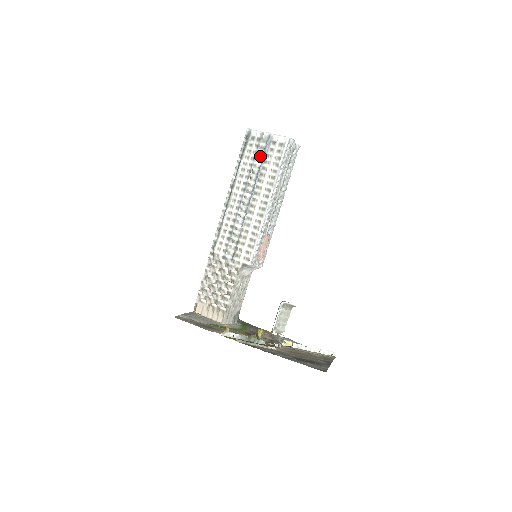
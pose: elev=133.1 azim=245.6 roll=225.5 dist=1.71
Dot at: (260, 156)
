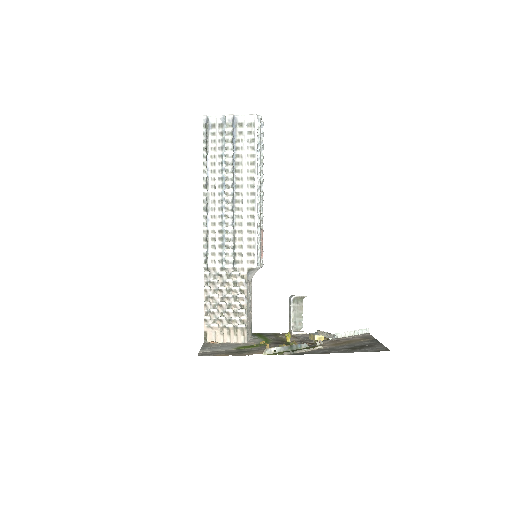
Dot at: (230, 143)
